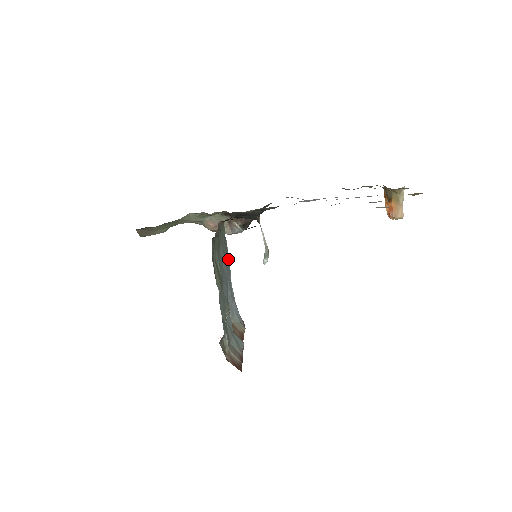
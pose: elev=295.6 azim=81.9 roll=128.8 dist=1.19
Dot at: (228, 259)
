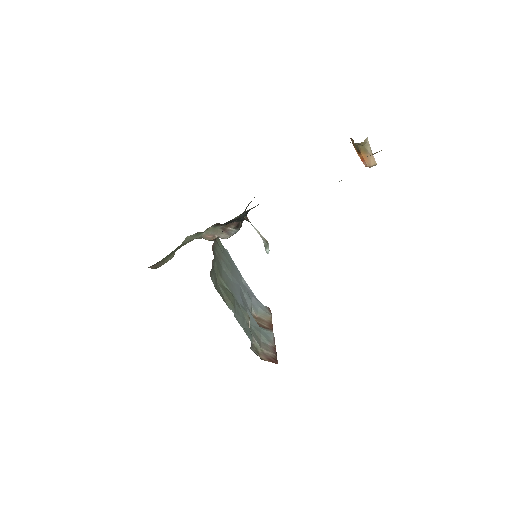
Dot at: (234, 265)
